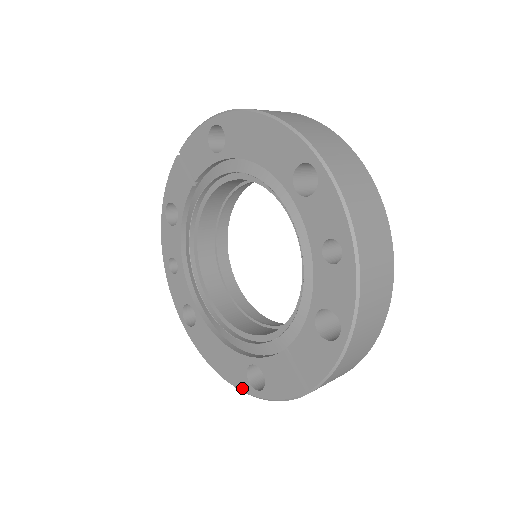
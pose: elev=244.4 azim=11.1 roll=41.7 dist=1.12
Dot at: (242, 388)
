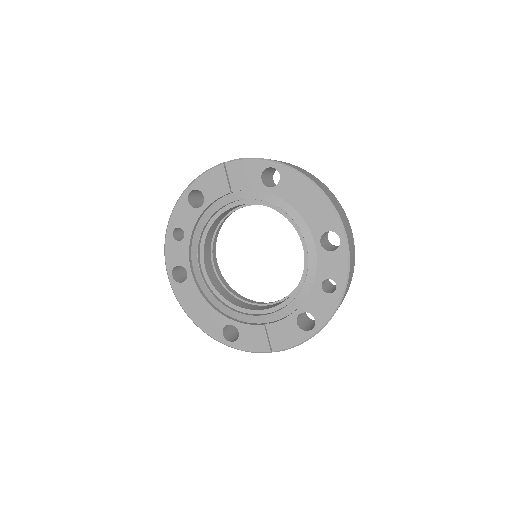
Dot at: (214, 336)
